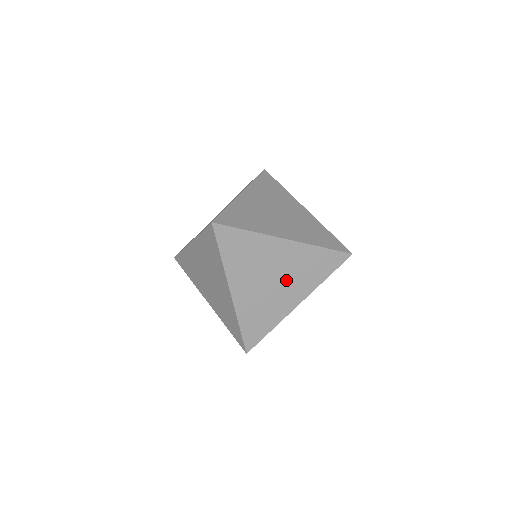
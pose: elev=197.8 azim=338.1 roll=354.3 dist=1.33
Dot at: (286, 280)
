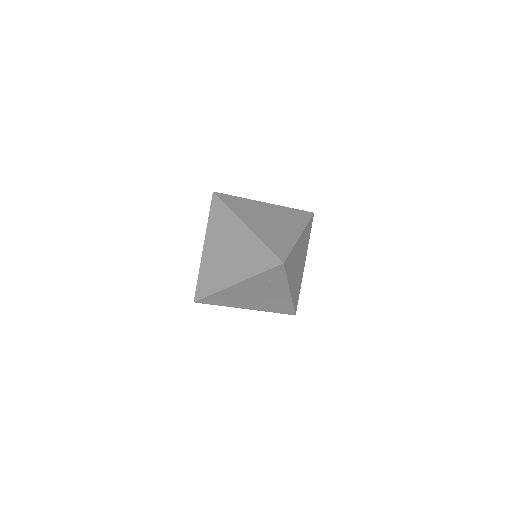
Dot at: (301, 258)
